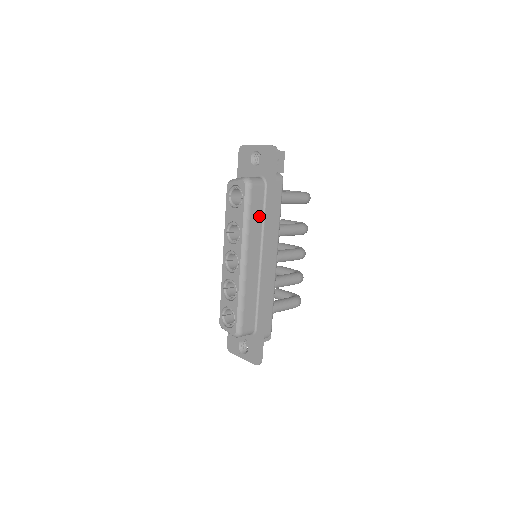
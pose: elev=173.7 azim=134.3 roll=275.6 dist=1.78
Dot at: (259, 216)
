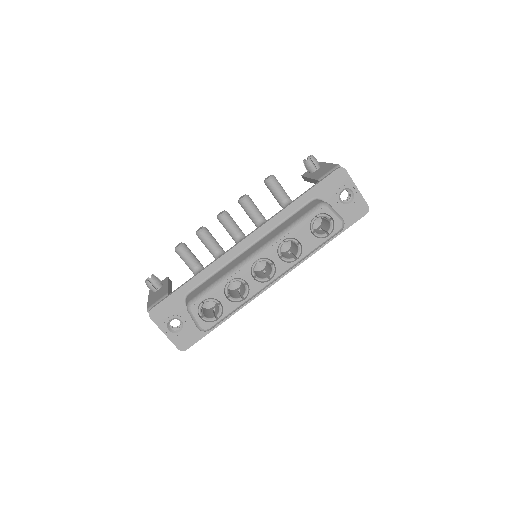
Dot at: occluded
